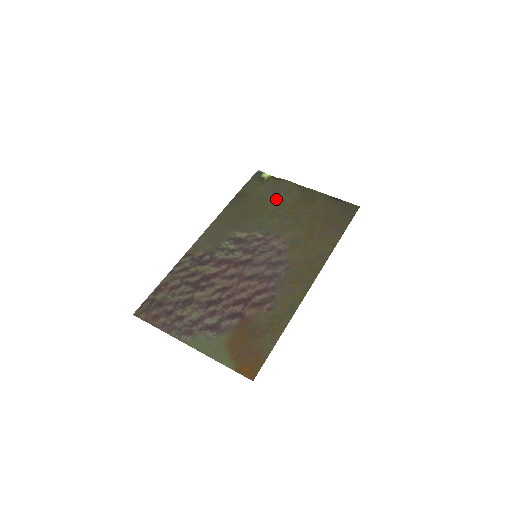
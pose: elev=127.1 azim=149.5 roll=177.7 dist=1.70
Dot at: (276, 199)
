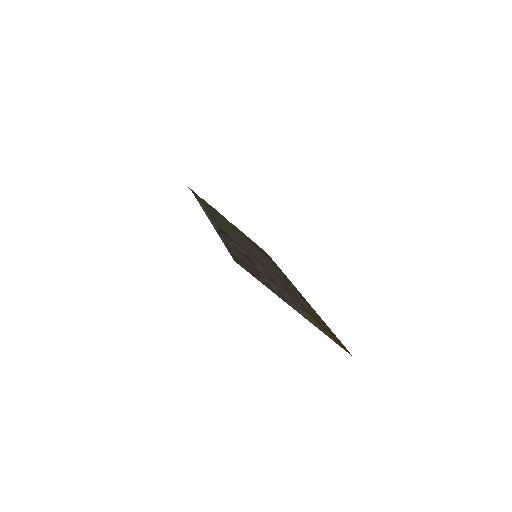
Dot at: occluded
